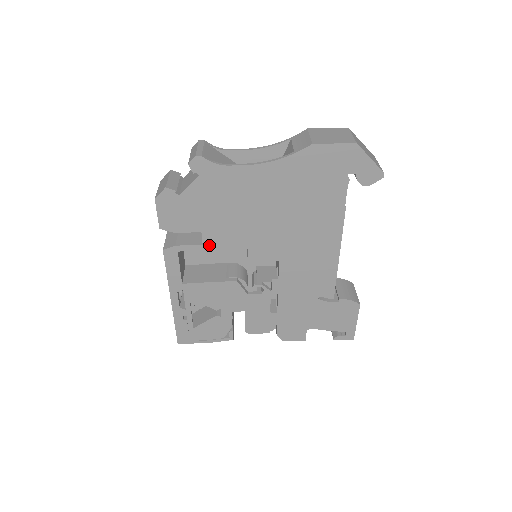
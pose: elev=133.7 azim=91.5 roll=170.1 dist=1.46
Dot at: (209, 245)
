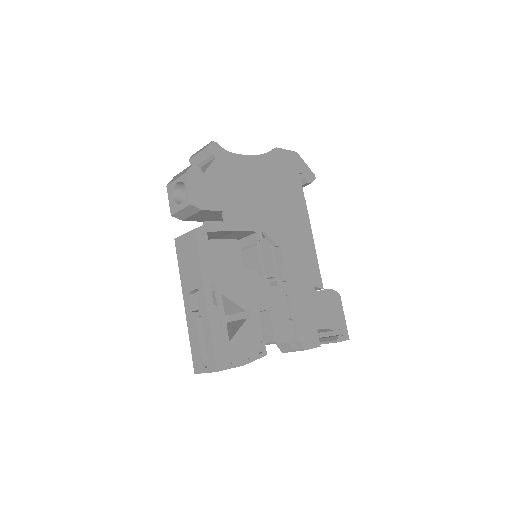
Dot at: (230, 226)
